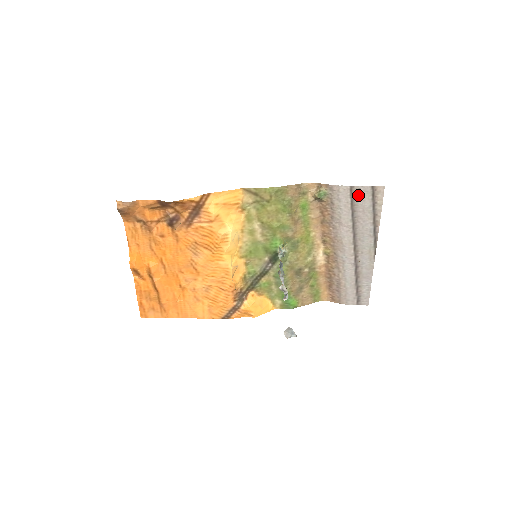
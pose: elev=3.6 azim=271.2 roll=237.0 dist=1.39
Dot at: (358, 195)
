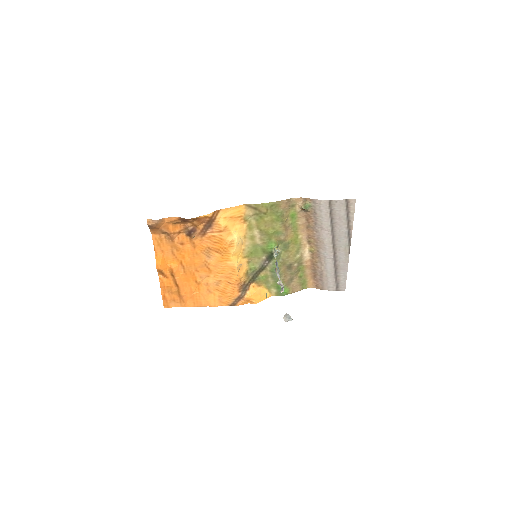
Dot at: (335, 206)
